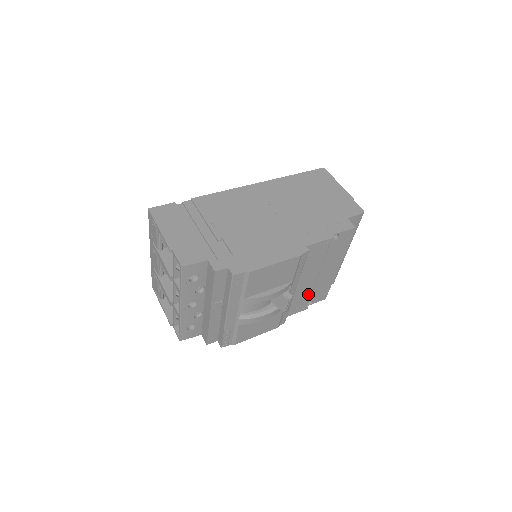
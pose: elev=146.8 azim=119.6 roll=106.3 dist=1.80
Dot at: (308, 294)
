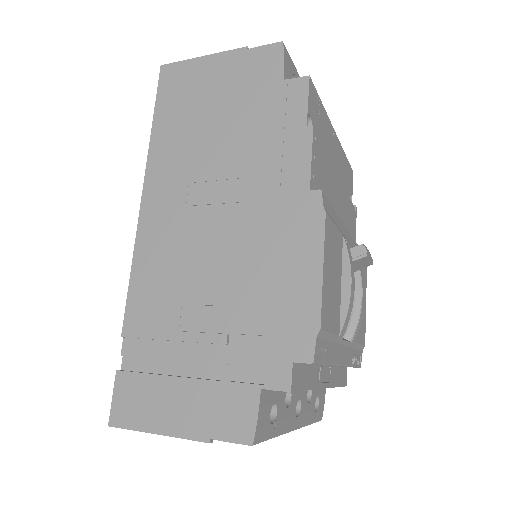
Dot at: (347, 202)
